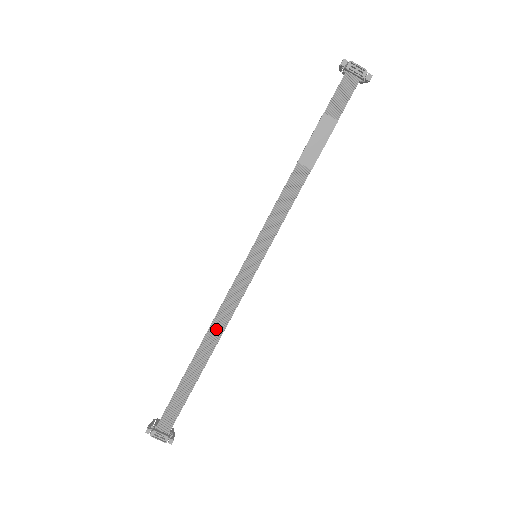
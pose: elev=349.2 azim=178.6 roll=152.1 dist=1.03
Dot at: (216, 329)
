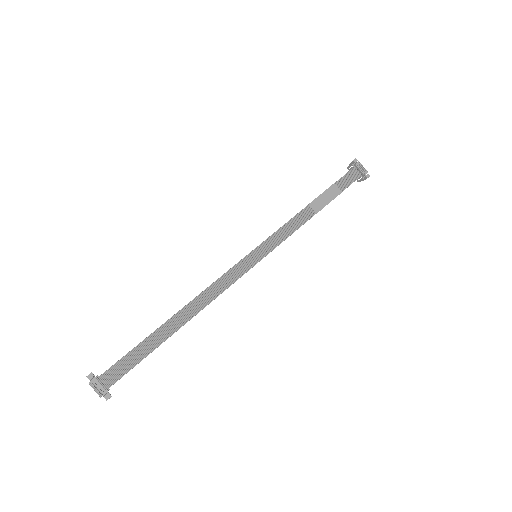
Dot at: (201, 301)
